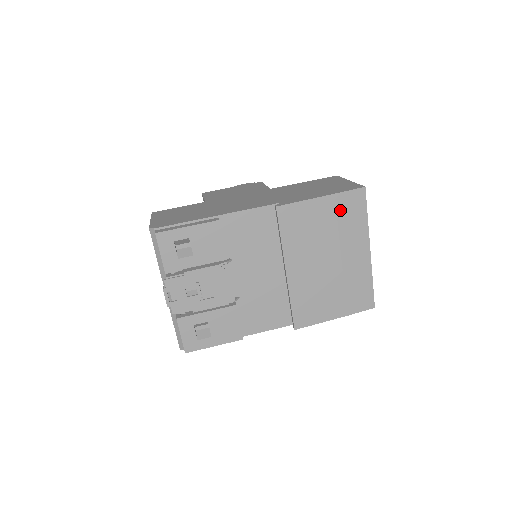
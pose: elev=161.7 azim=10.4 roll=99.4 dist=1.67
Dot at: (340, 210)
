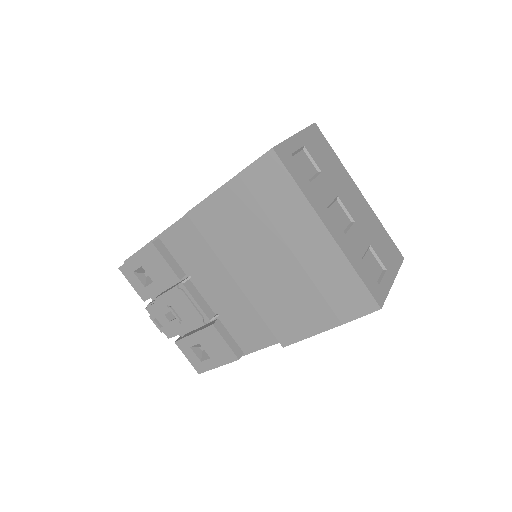
Dot at: (256, 191)
